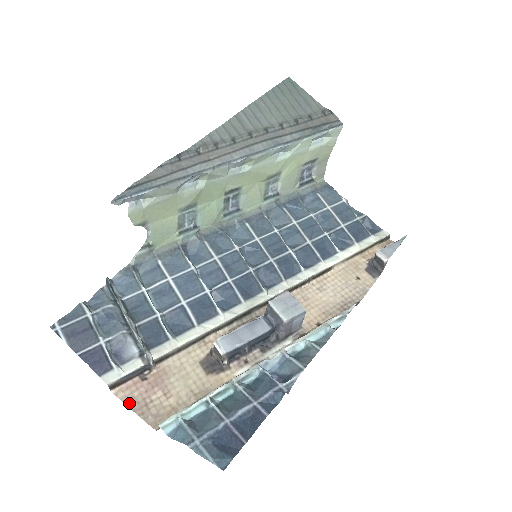
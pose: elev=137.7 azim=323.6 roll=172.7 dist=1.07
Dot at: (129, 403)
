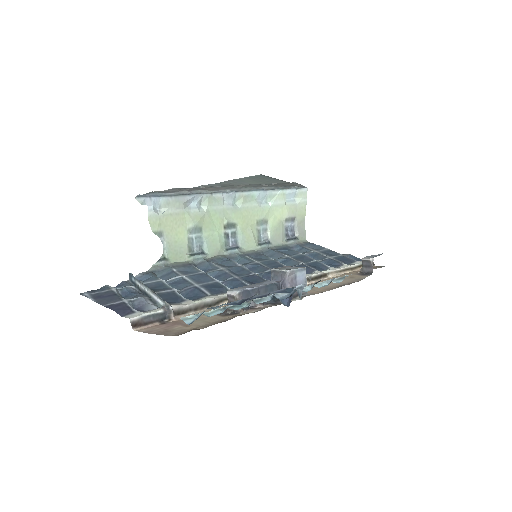
Dot at: (150, 332)
